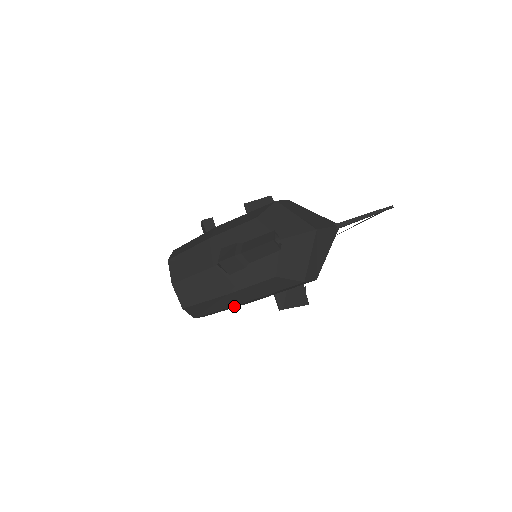
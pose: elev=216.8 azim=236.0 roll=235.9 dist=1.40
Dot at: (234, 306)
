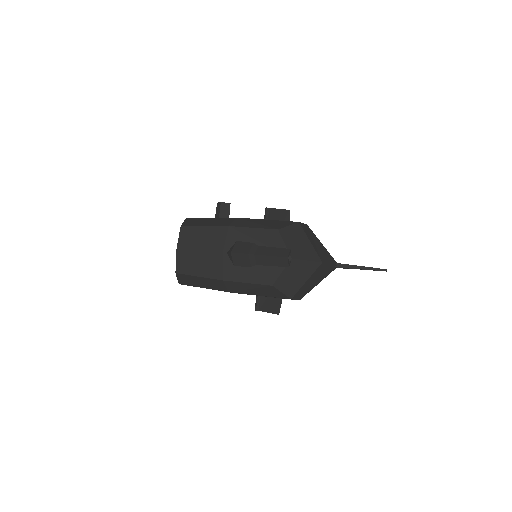
Dot at: (220, 290)
